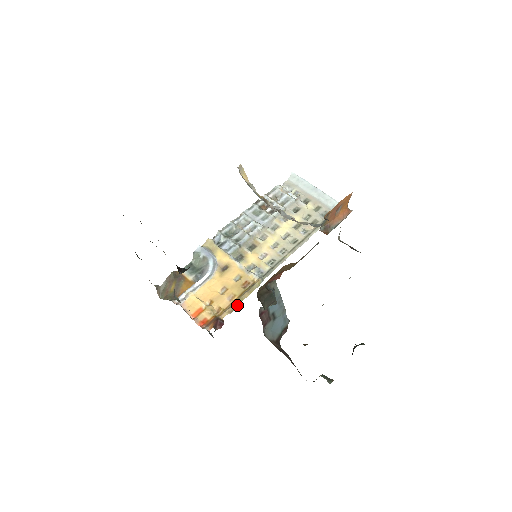
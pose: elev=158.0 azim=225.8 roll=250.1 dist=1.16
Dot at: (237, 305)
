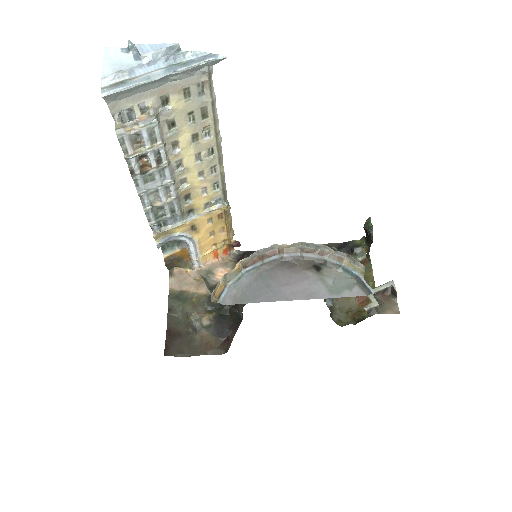
Dot at: (232, 228)
